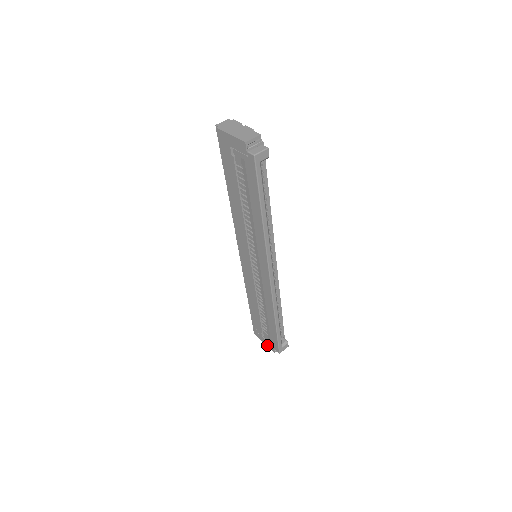
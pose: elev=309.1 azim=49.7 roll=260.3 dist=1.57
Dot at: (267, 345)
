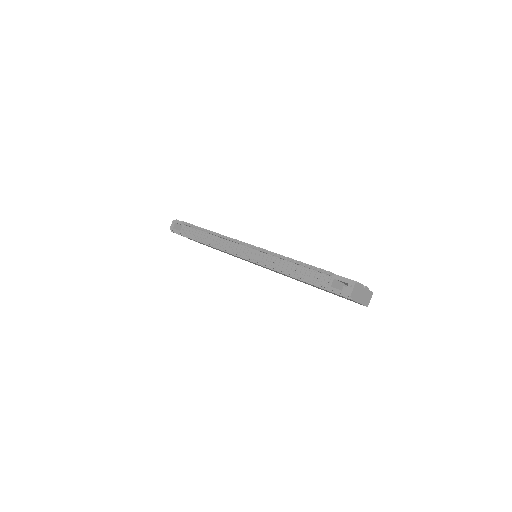
Dot at: occluded
